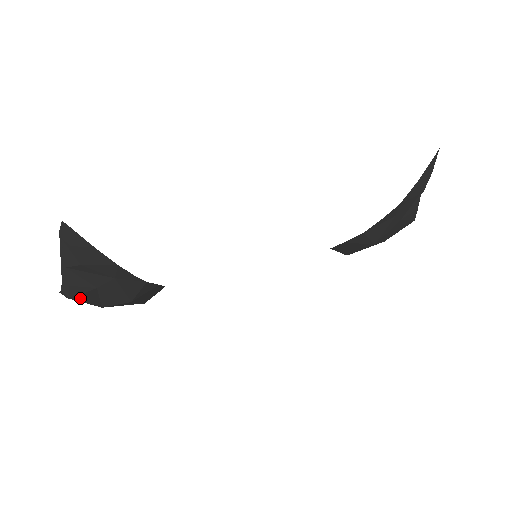
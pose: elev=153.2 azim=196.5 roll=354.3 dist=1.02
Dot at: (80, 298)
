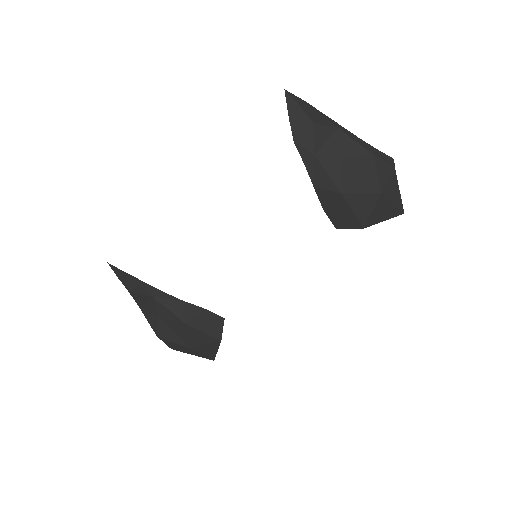
Dot at: (163, 335)
